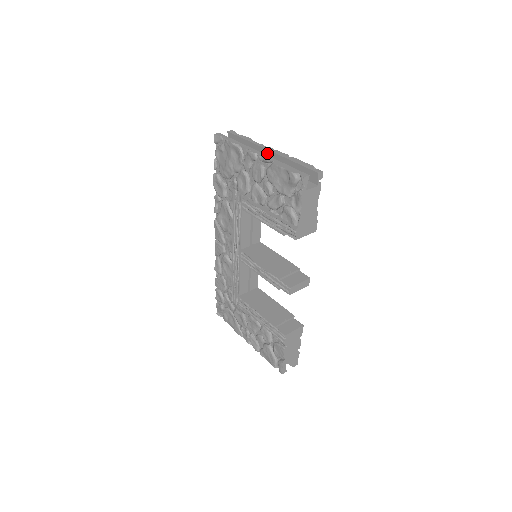
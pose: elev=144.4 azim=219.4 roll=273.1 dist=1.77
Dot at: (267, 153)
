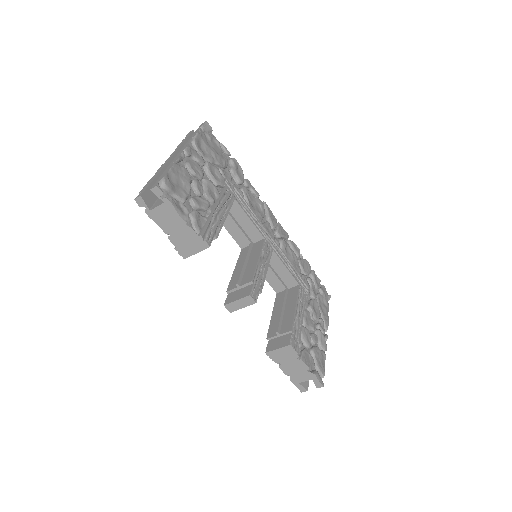
Dot at: occluded
